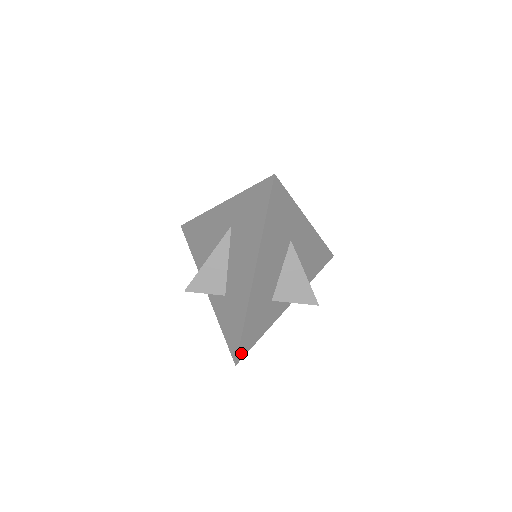
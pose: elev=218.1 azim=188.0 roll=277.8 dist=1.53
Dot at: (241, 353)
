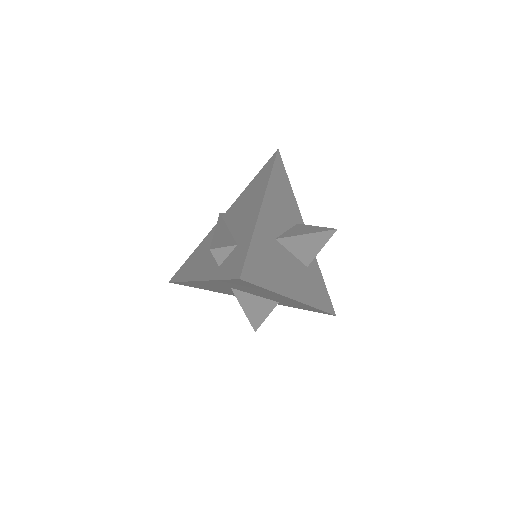
Dot at: (331, 309)
